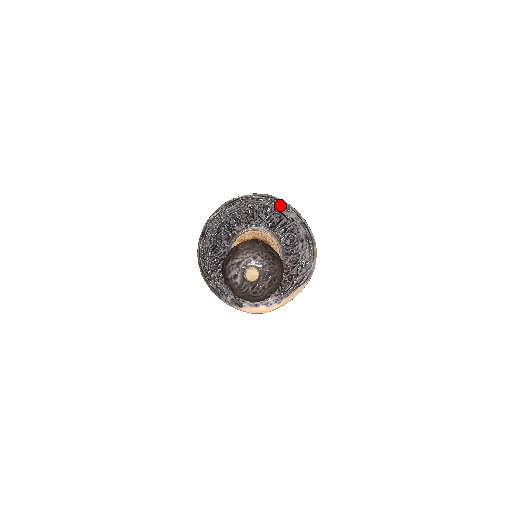
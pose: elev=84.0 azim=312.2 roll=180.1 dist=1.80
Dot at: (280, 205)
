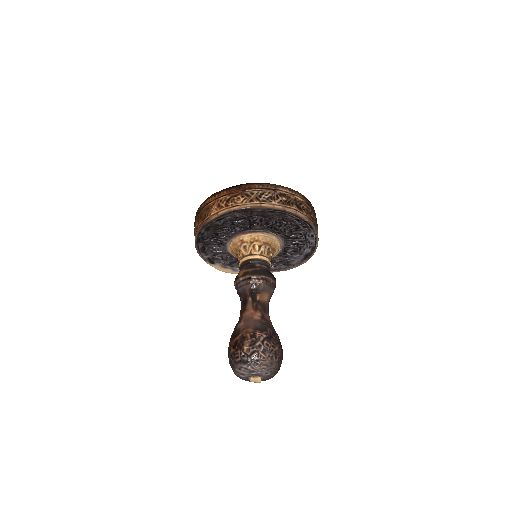
Dot at: (310, 231)
